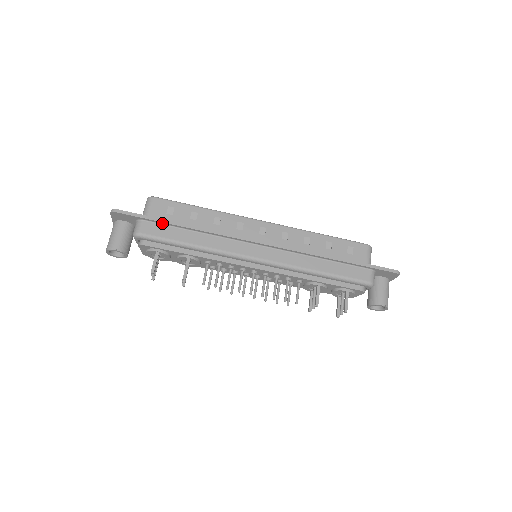
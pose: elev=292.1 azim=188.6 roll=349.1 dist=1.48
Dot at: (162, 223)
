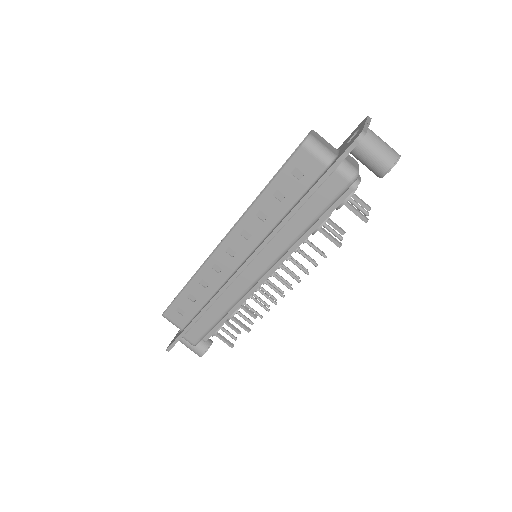
Dot at: (190, 327)
